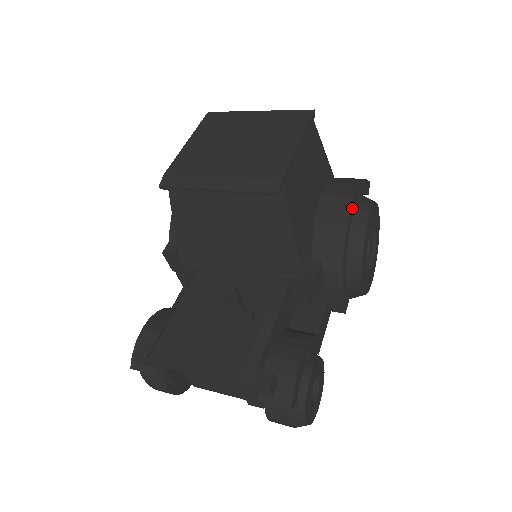
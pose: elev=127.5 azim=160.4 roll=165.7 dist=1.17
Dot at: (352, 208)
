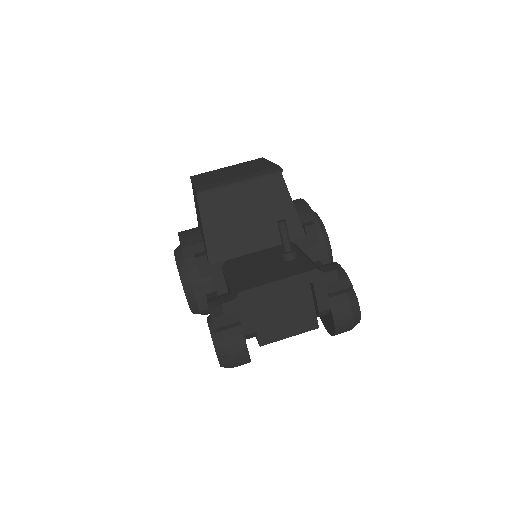
Dot at: occluded
